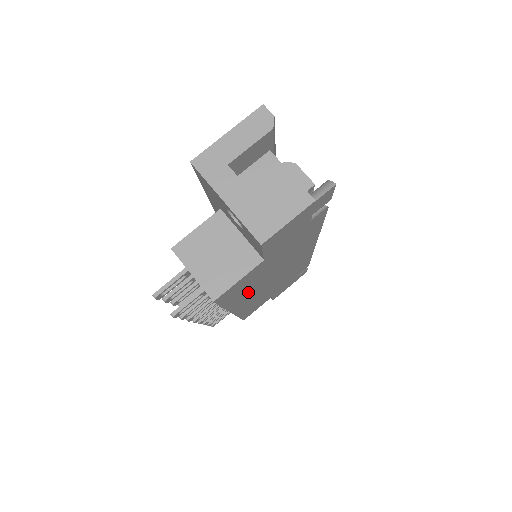
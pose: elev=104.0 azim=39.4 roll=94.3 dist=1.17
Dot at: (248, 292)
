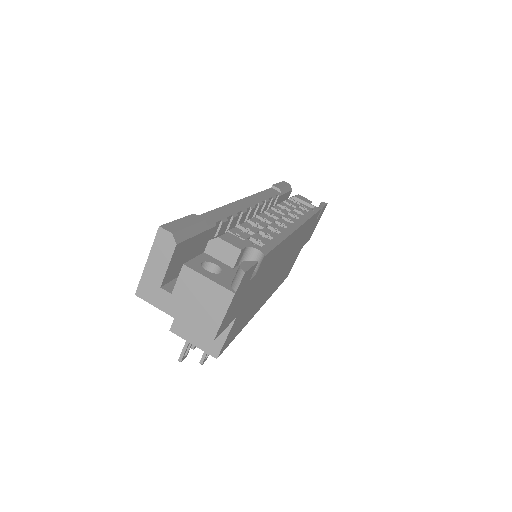
Dot at: (255, 305)
